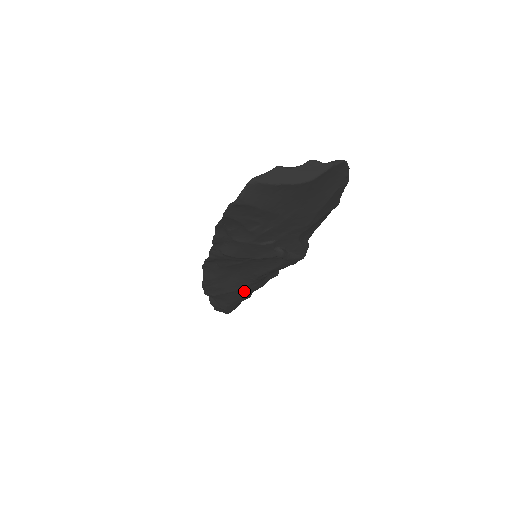
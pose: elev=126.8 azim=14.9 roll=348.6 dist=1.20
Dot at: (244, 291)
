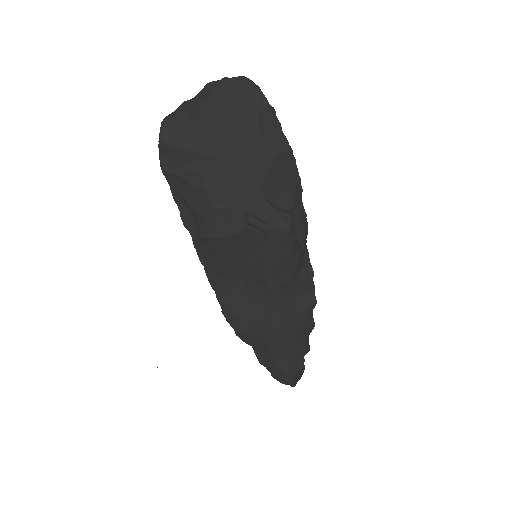
Dot at: (272, 320)
